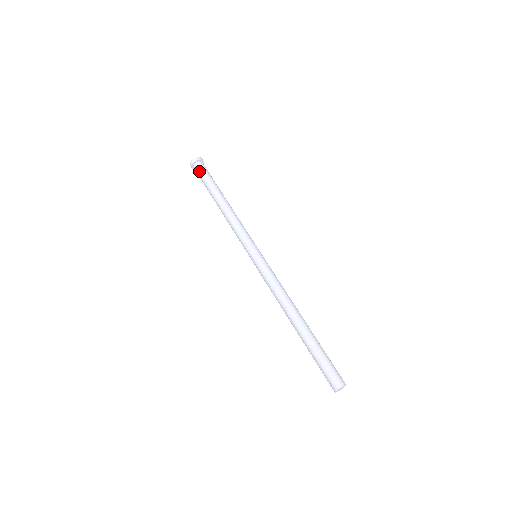
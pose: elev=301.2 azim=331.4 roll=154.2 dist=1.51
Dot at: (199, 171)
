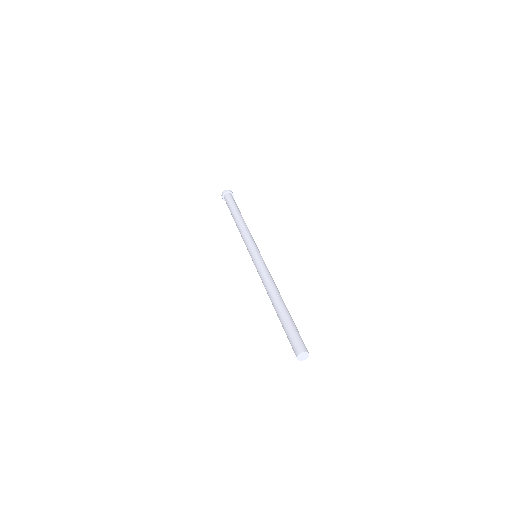
Dot at: (229, 197)
